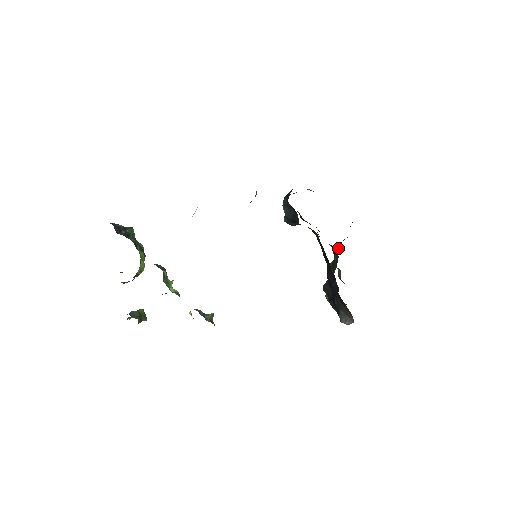
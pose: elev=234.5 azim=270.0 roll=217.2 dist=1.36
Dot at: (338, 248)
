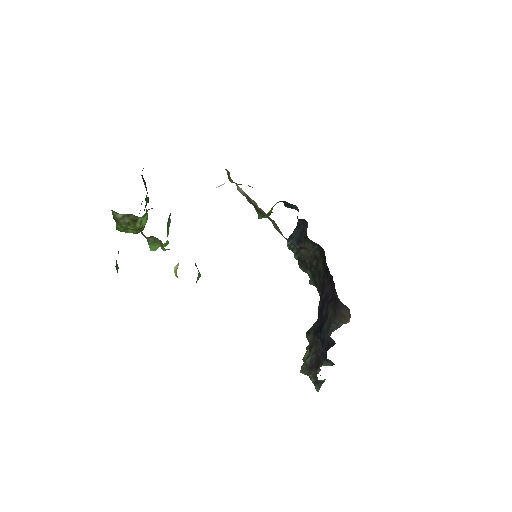
Dot at: occluded
